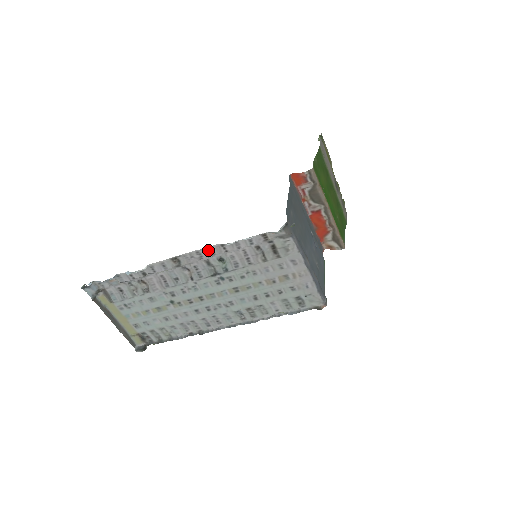
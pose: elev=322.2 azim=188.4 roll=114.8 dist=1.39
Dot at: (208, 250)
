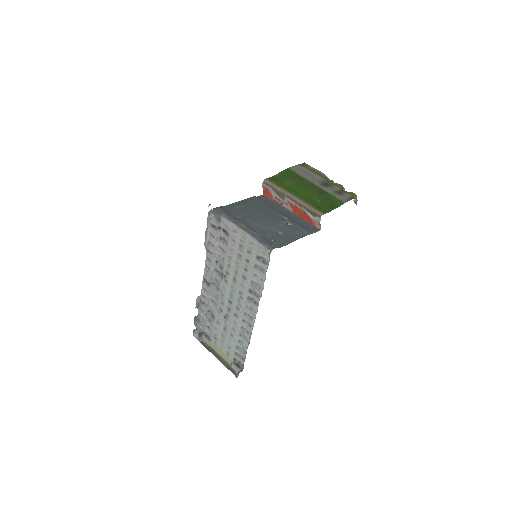
Dot at: (207, 260)
